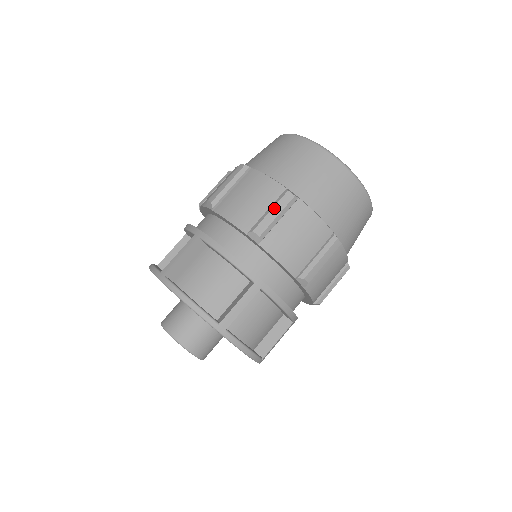
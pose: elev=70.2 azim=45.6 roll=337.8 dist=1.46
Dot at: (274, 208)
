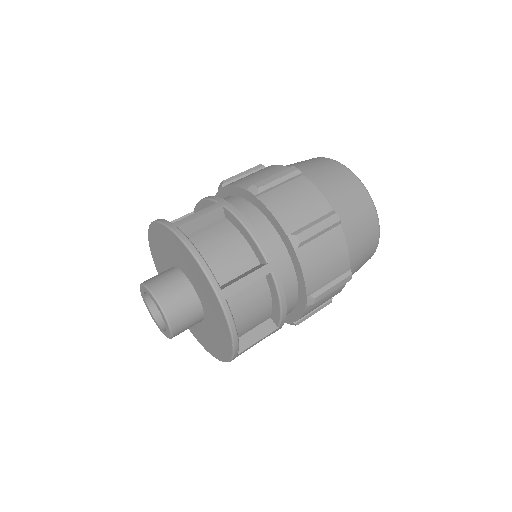
Dot at: (337, 285)
